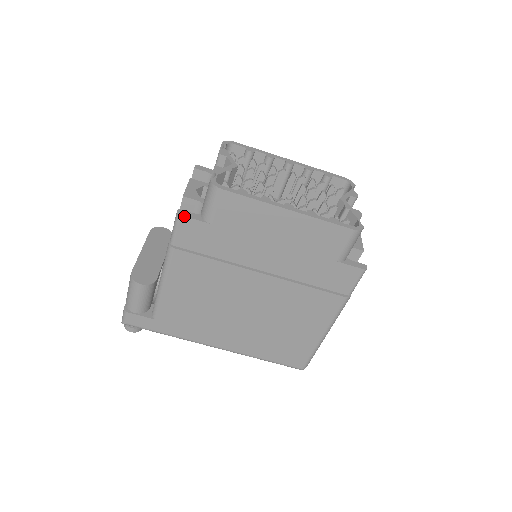
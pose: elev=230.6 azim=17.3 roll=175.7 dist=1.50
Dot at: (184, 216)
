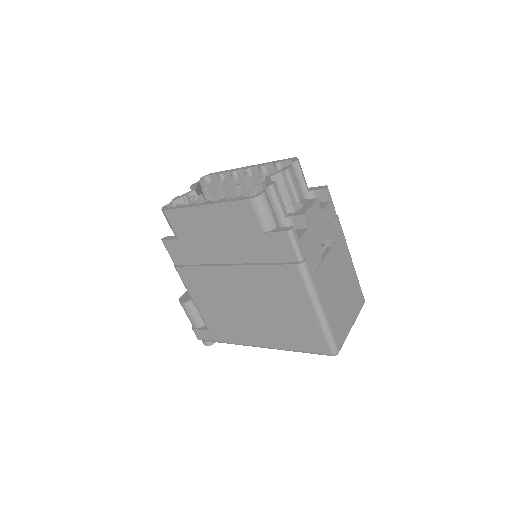
Dot at: (164, 240)
